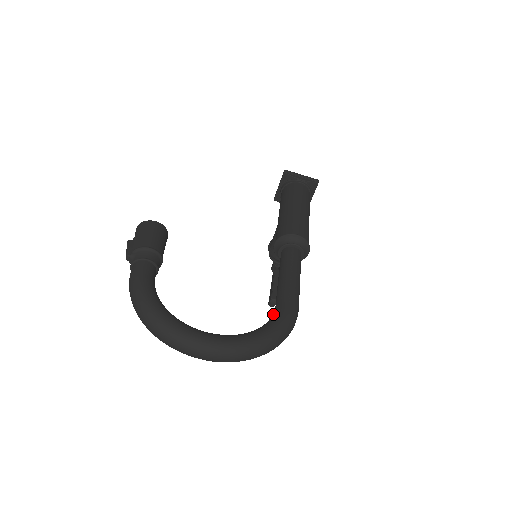
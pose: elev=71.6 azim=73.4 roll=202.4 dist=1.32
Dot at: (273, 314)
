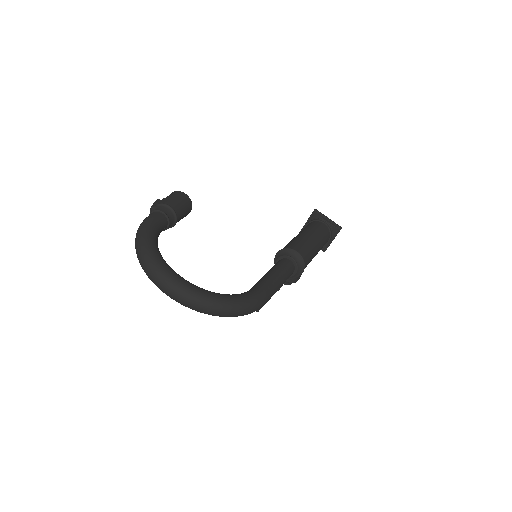
Dot at: occluded
